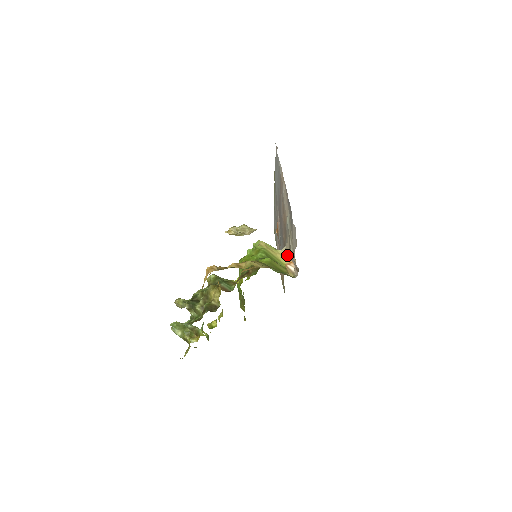
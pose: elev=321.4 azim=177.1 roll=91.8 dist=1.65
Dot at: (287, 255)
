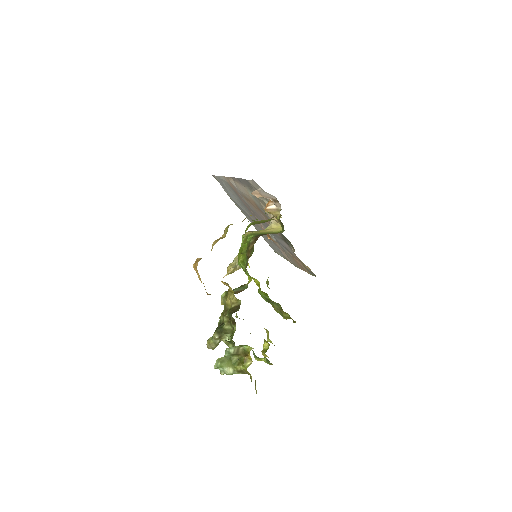
Dot at: (255, 195)
